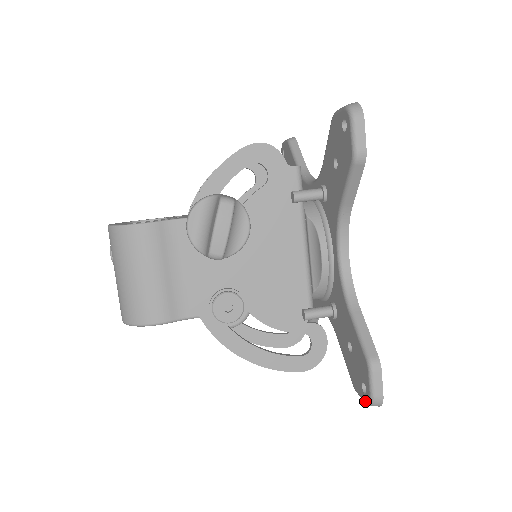
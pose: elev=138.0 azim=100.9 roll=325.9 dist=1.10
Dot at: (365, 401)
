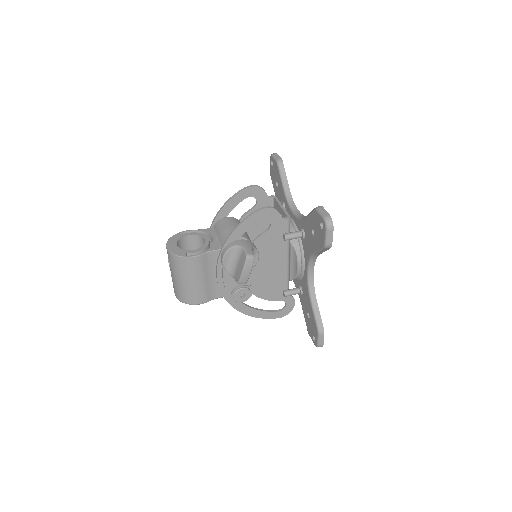
Dot at: (314, 343)
